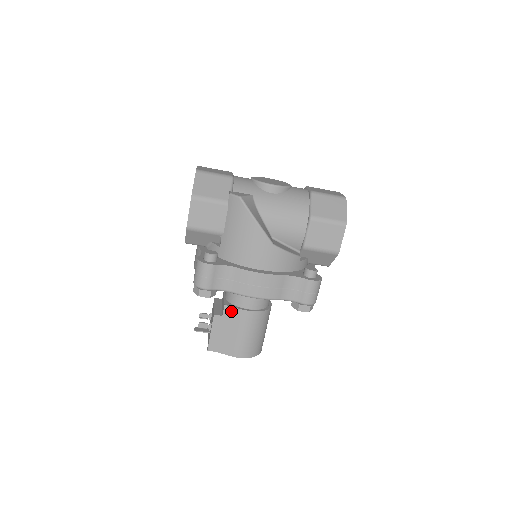
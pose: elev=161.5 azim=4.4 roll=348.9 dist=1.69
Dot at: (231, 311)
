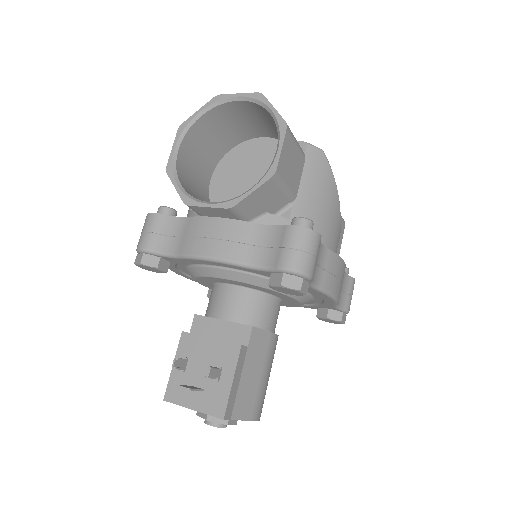
Dot at: (259, 336)
